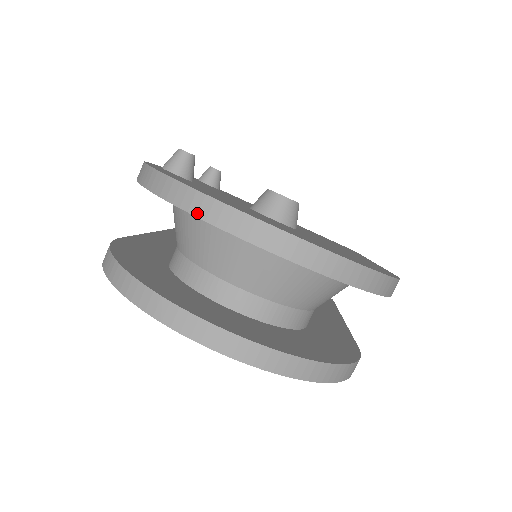
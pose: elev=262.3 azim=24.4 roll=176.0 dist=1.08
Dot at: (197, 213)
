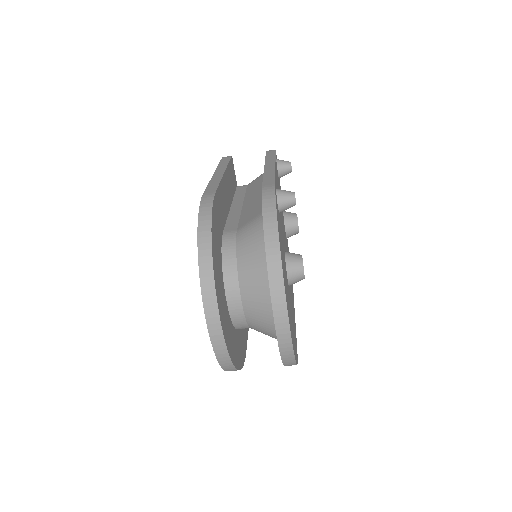
Dot at: (271, 283)
